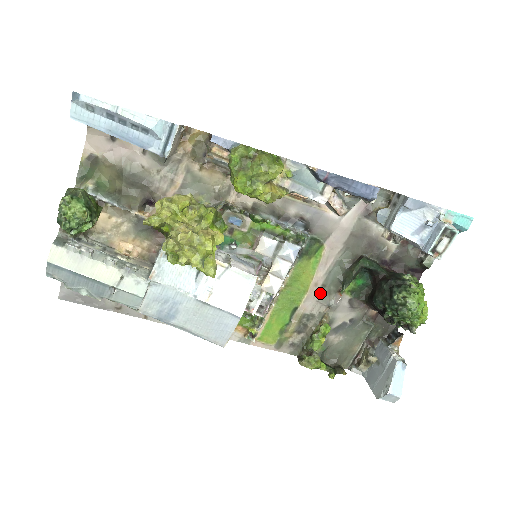
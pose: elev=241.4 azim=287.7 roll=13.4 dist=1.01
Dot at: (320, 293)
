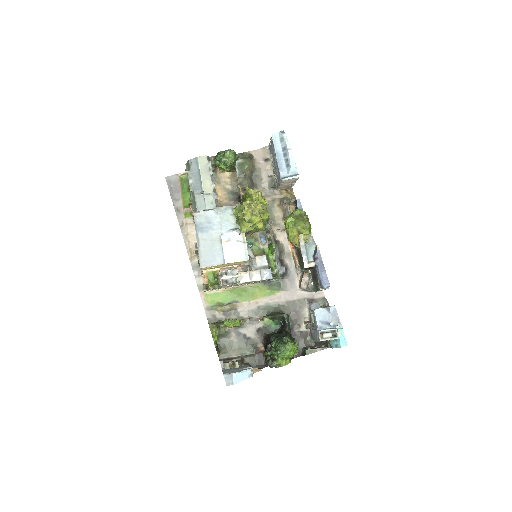
Dot at: (254, 308)
